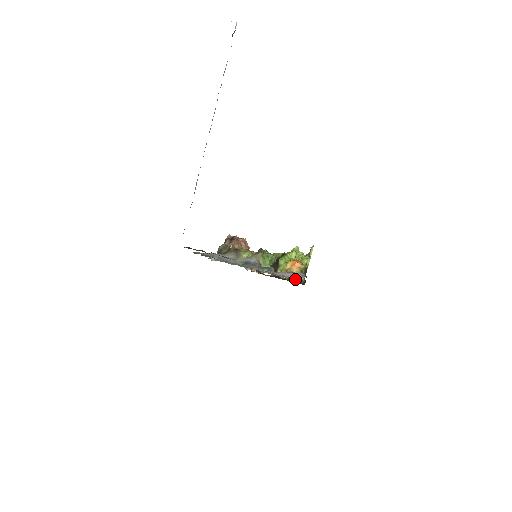
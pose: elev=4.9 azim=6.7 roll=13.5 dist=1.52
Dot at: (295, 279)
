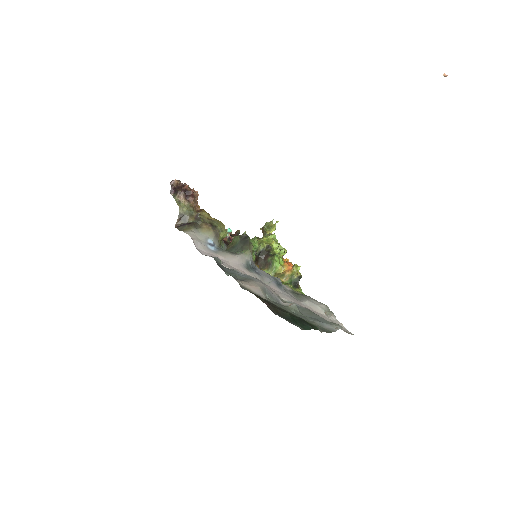
Dot at: (283, 280)
